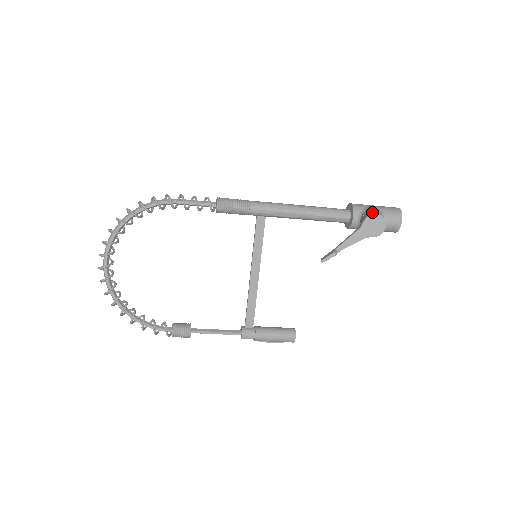
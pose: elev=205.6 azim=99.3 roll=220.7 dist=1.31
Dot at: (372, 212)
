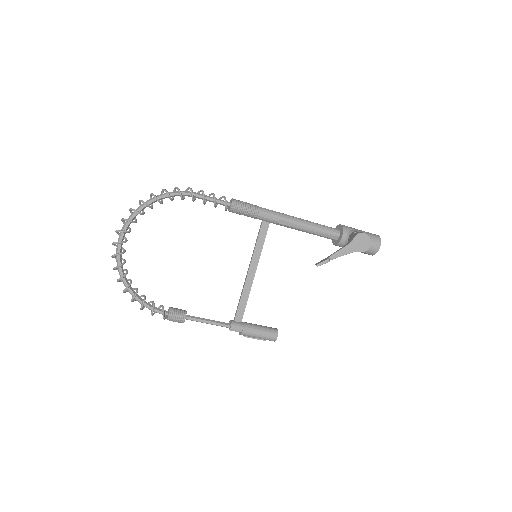
Dot at: (360, 232)
